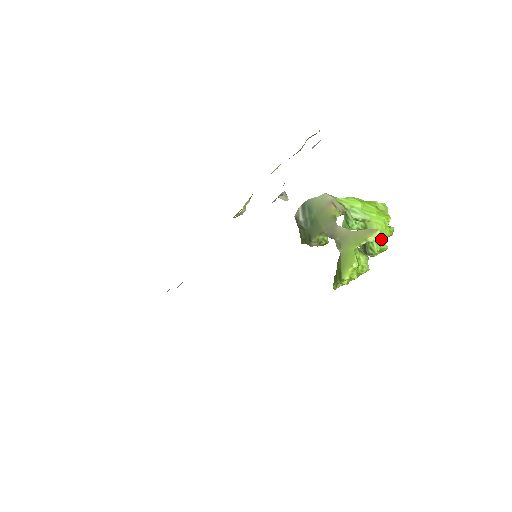
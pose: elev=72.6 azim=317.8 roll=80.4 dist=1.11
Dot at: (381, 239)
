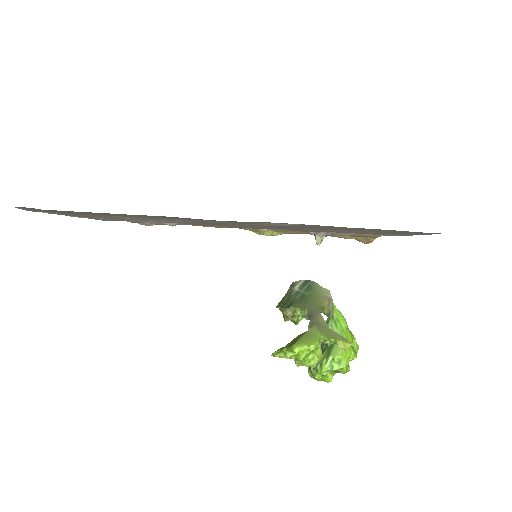
Dot at: (336, 364)
